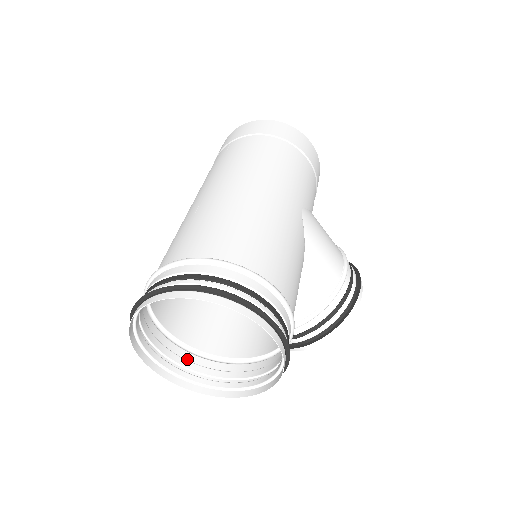
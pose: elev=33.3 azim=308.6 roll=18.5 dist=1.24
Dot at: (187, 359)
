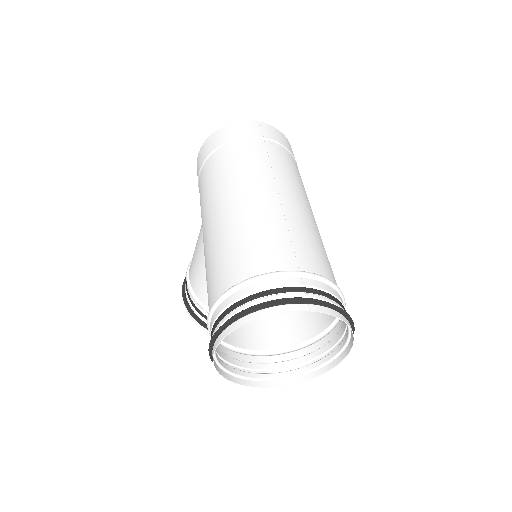
Dot at: occluded
